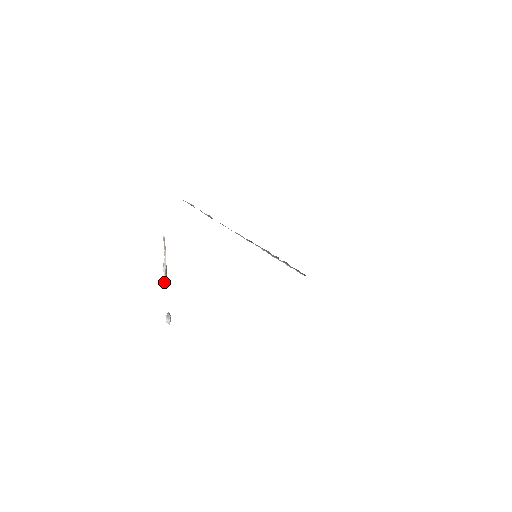
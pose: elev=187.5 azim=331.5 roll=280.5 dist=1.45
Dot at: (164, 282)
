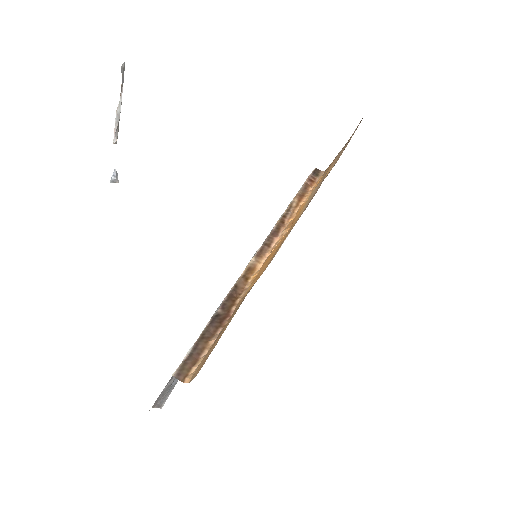
Dot at: (114, 138)
